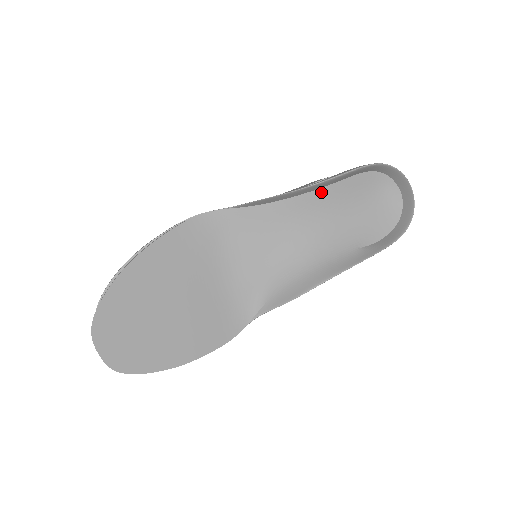
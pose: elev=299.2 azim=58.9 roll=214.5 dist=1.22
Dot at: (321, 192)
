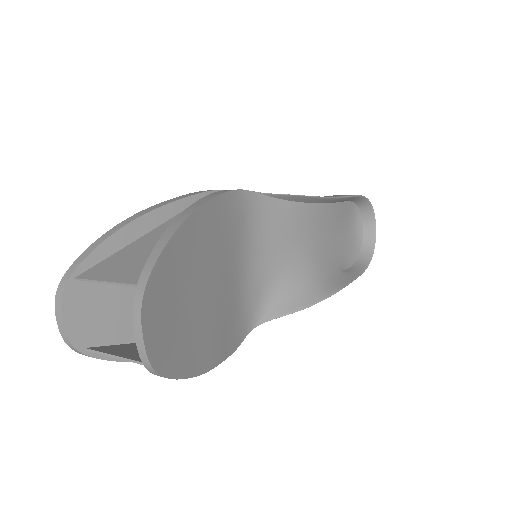
Dot at: (328, 207)
